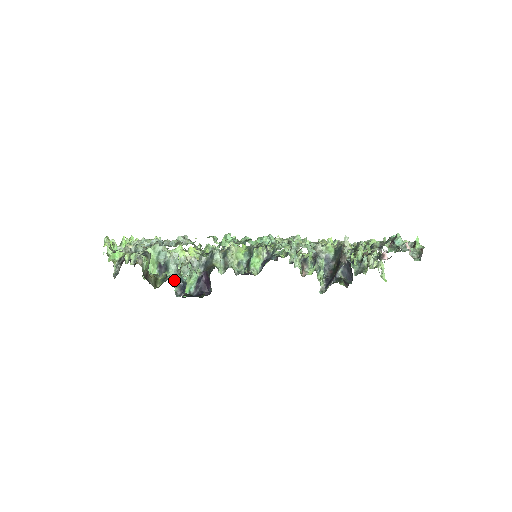
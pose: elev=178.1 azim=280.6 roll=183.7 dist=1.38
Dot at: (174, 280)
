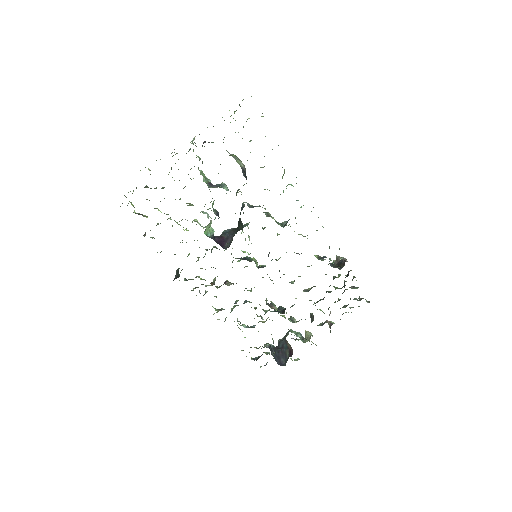
Dot at: occluded
